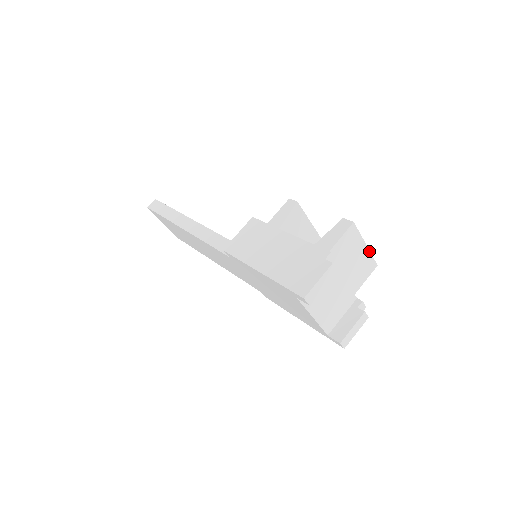
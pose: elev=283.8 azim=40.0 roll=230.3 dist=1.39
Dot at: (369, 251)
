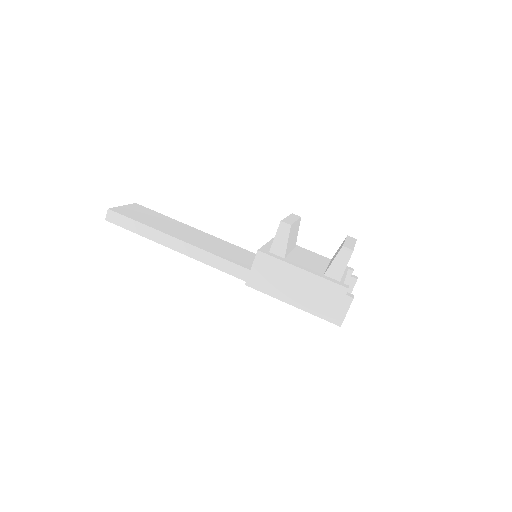
Dot at: (355, 243)
